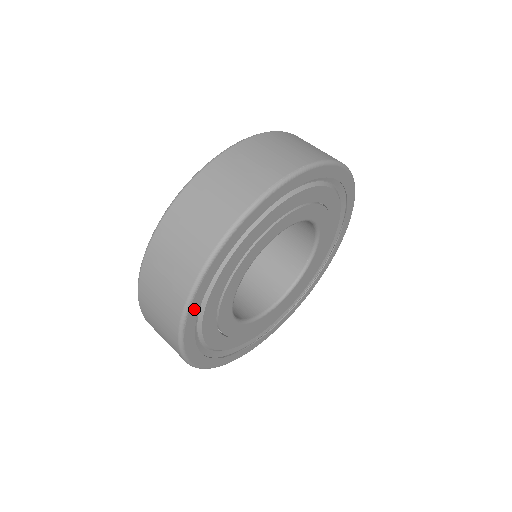
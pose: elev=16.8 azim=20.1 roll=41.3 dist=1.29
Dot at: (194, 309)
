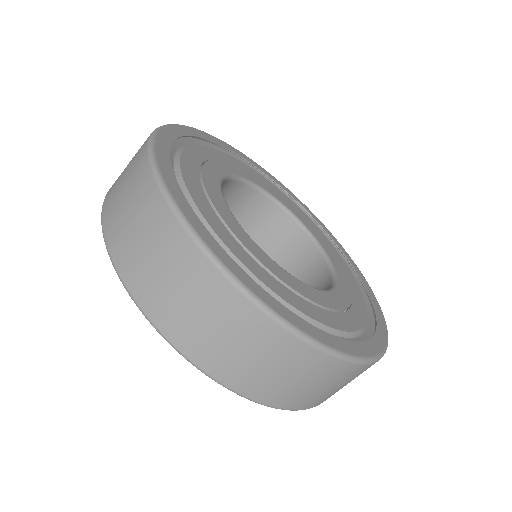
Dot at: (169, 179)
